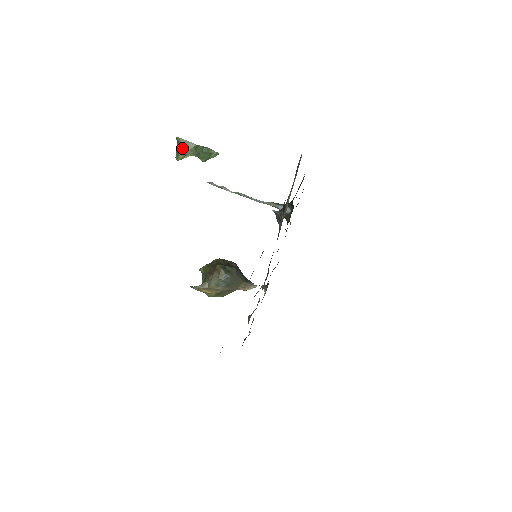
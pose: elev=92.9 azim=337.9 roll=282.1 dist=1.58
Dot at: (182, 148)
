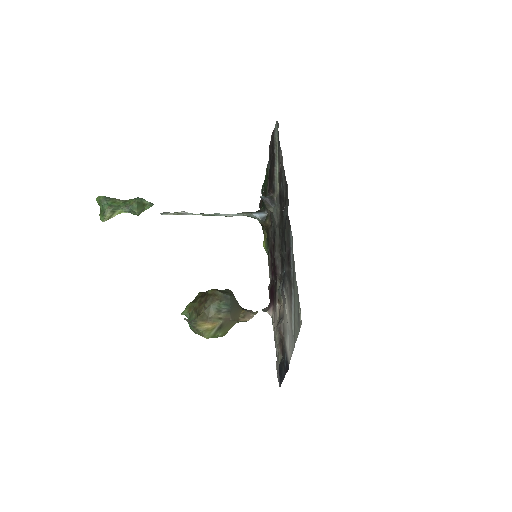
Dot at: (108, 205)
